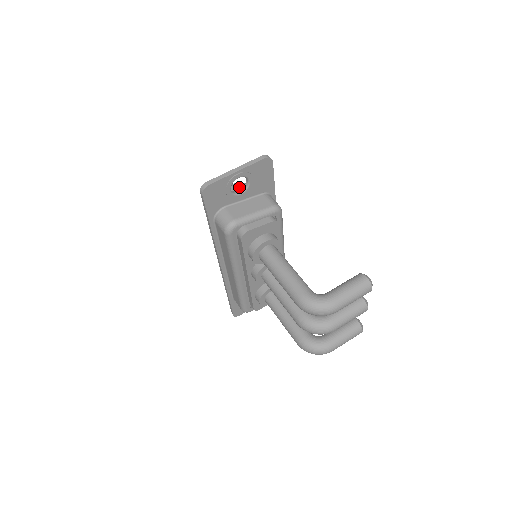
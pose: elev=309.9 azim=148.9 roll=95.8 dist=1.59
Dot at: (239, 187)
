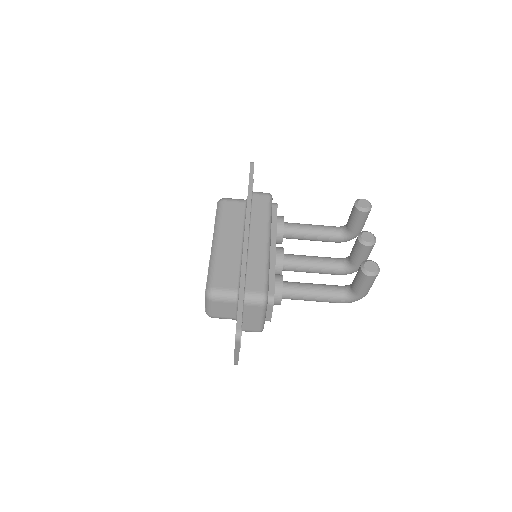
Dot at: (217, 304)
